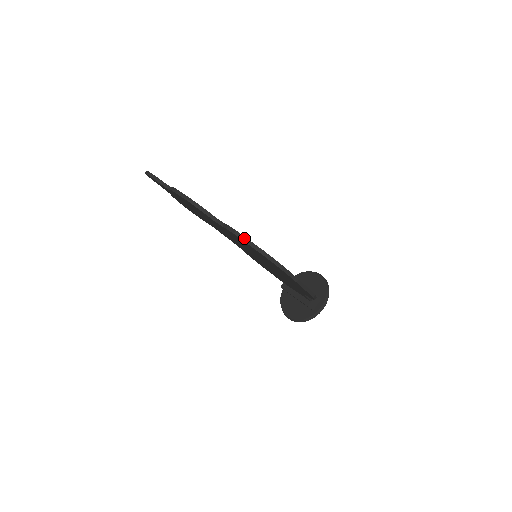
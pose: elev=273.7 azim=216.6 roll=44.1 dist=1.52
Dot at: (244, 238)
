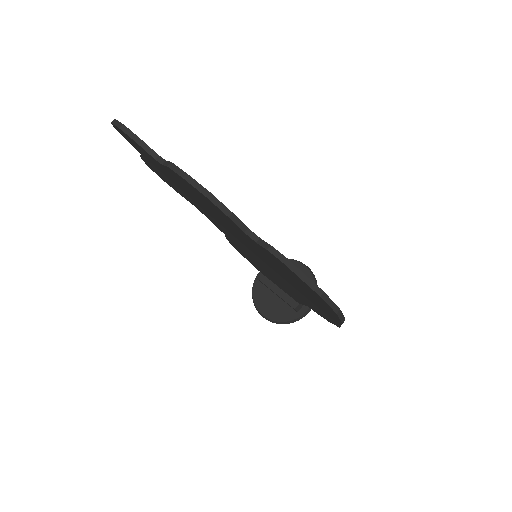
Dot at: (296, 270)
